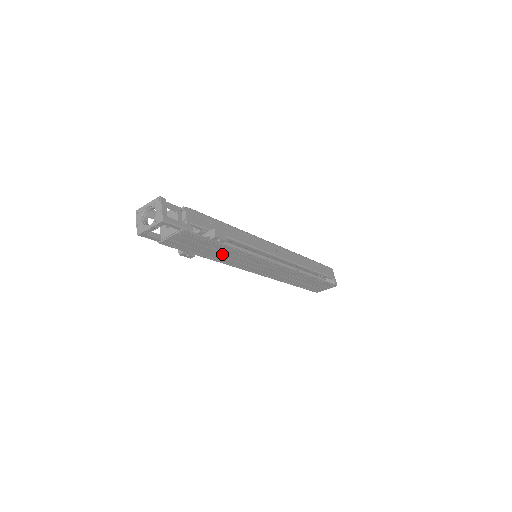
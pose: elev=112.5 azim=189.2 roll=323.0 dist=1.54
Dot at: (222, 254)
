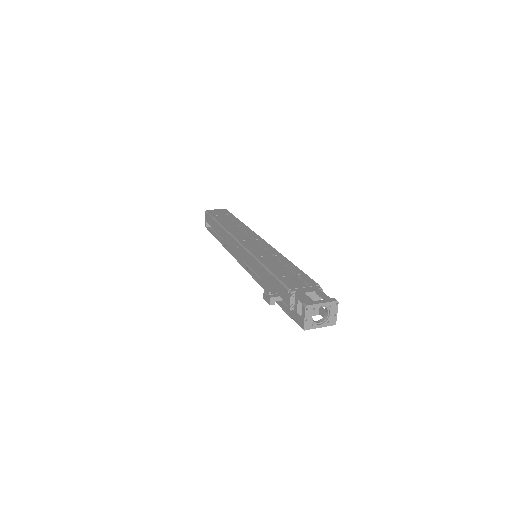
Dot at: occluded
